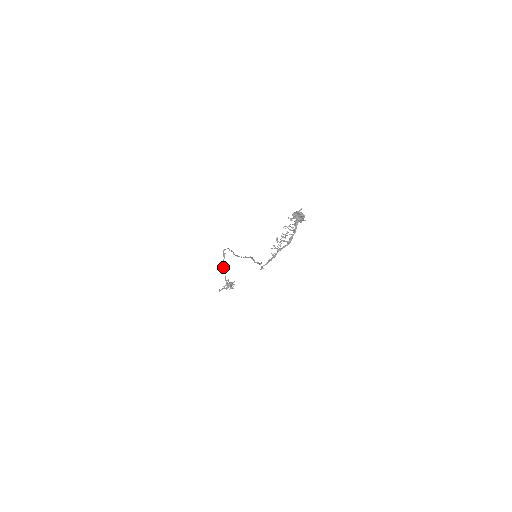
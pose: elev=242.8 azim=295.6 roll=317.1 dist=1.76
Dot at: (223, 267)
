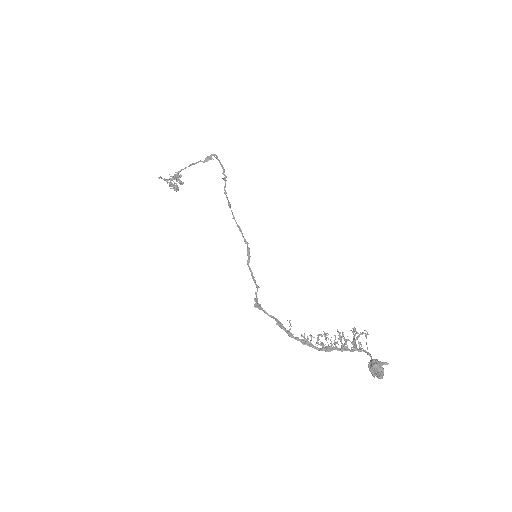
Dot at: occluded
